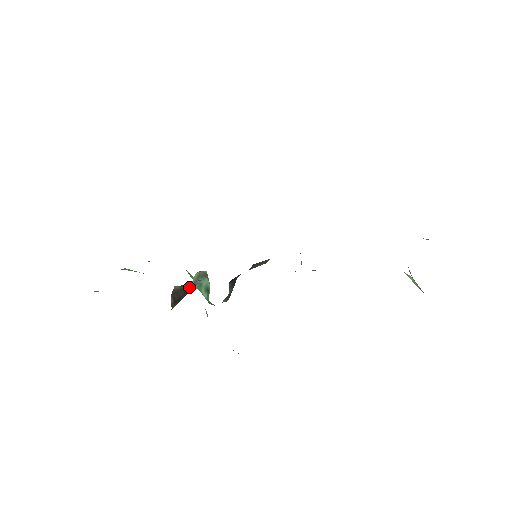
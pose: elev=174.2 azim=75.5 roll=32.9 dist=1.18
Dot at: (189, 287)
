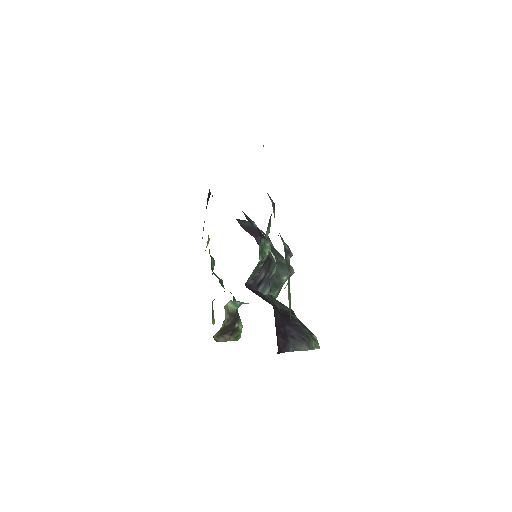
Dot at: (225, 326)
